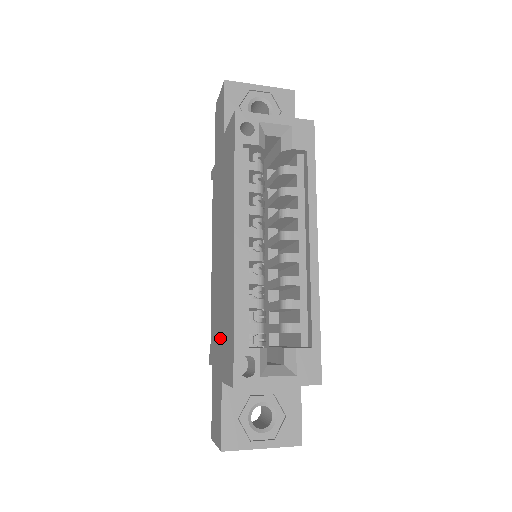
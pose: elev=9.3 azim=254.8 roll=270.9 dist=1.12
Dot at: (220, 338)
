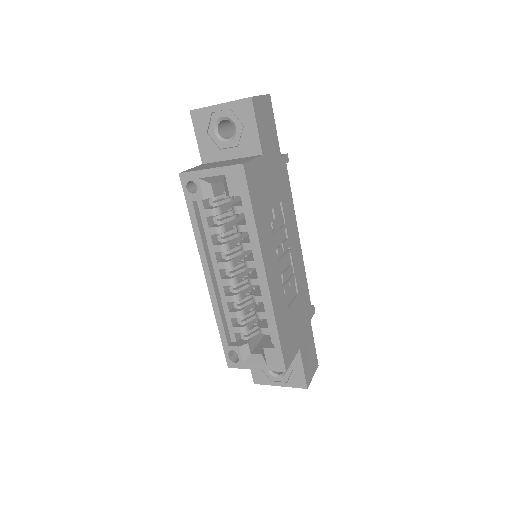
Dot at: occluded
